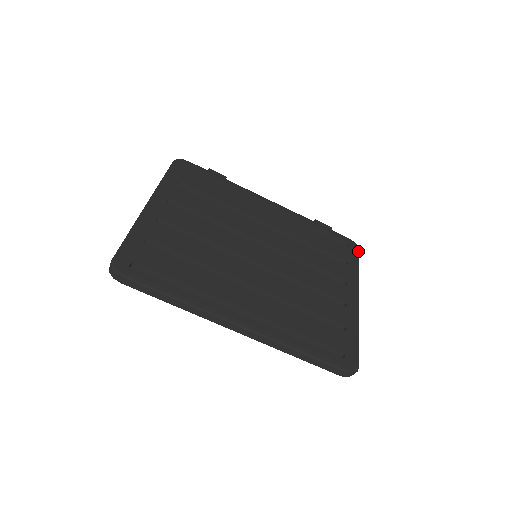
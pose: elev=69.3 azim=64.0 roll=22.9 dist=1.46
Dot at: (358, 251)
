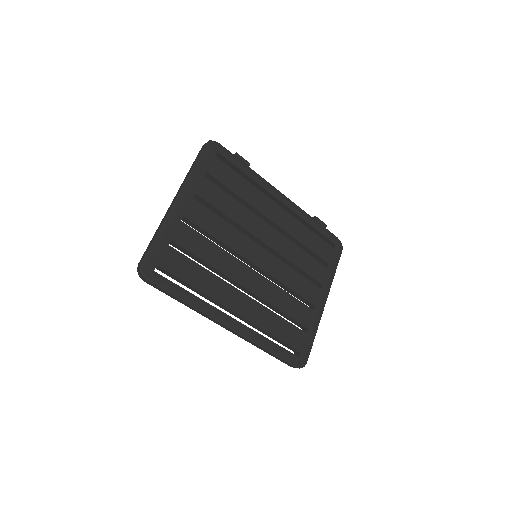
Dot at: (341, 252)
